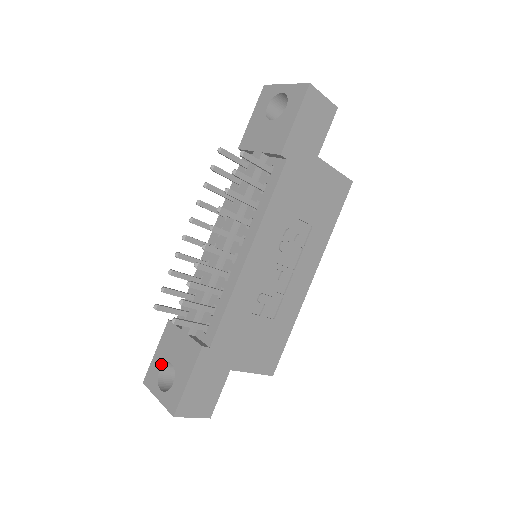
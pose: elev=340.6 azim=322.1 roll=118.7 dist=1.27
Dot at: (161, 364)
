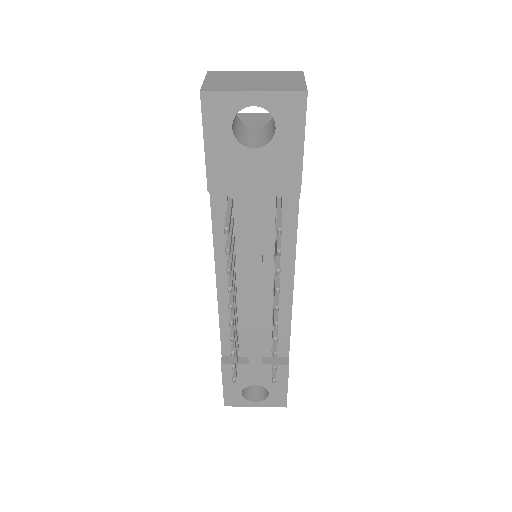
Dot at: (240, 390)
